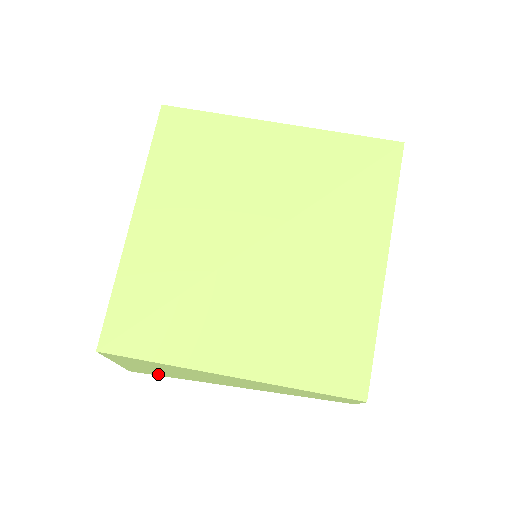
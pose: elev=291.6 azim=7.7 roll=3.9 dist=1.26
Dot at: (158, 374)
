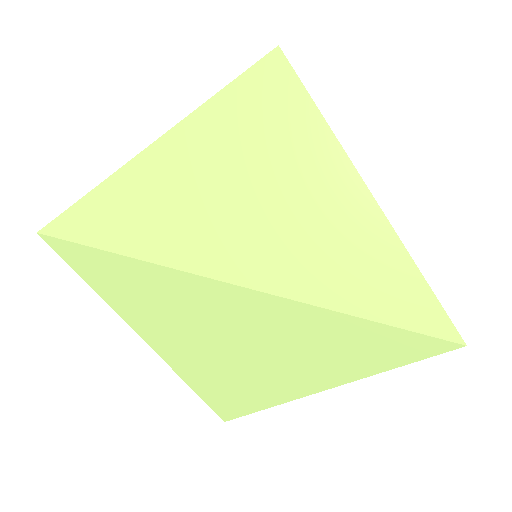
Dot at: occluded
